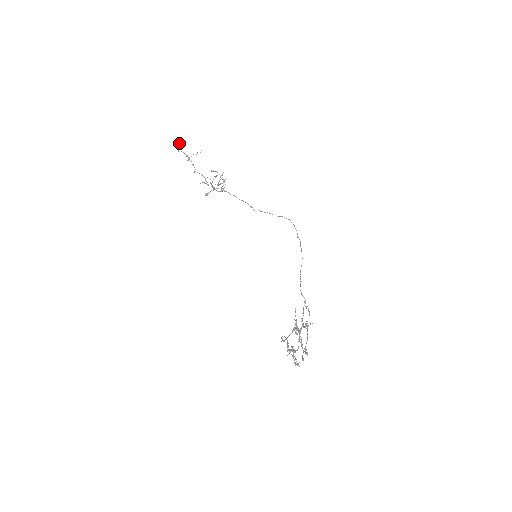
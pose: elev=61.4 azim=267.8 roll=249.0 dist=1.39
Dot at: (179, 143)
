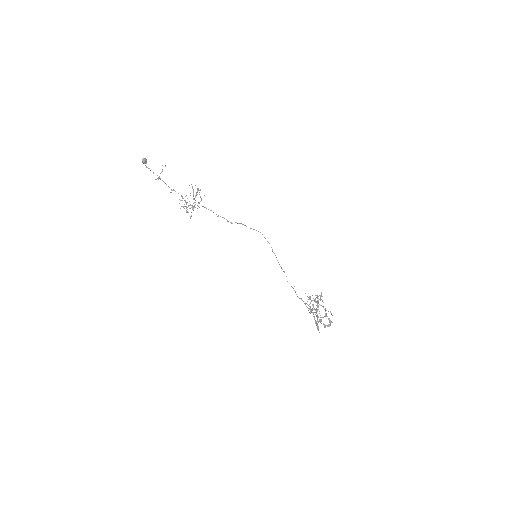
Dot at: (143, 162)
